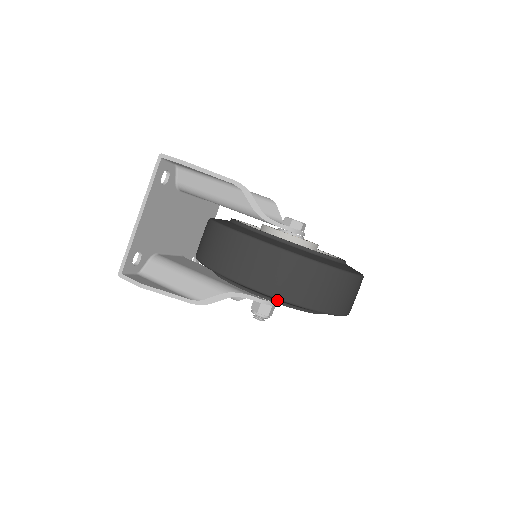
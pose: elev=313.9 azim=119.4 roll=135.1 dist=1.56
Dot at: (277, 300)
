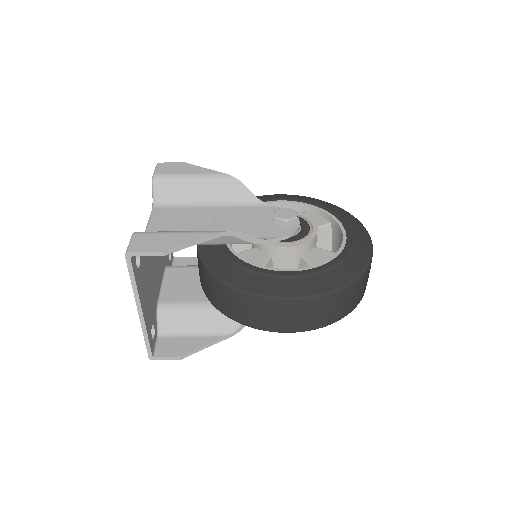
Dot at: occluded
